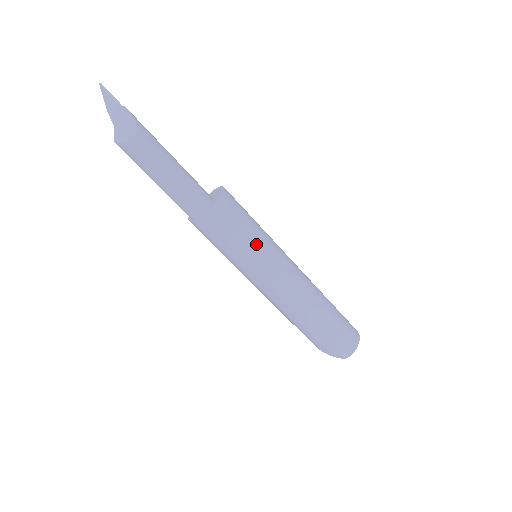
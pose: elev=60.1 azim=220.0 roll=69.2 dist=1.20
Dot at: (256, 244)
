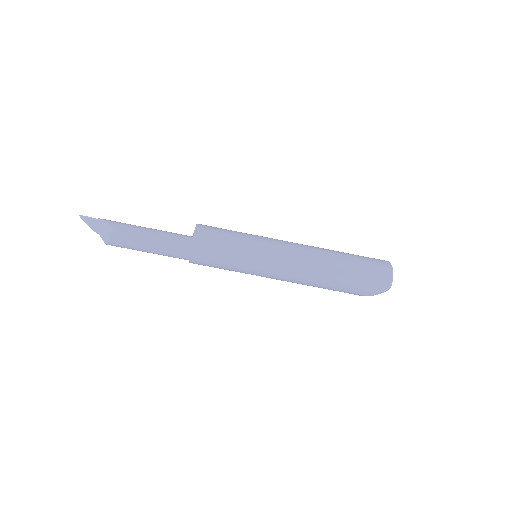
Dot at: (243, 247)
